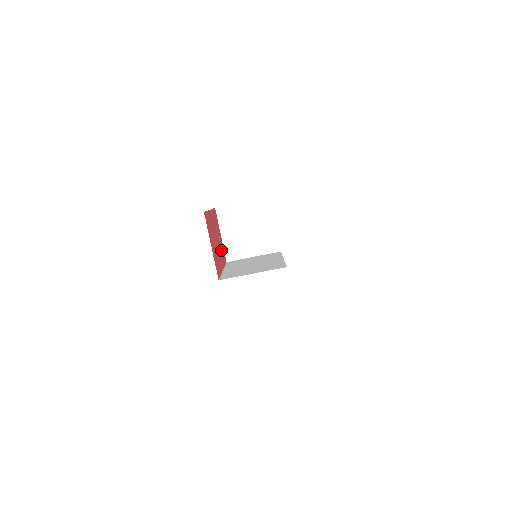
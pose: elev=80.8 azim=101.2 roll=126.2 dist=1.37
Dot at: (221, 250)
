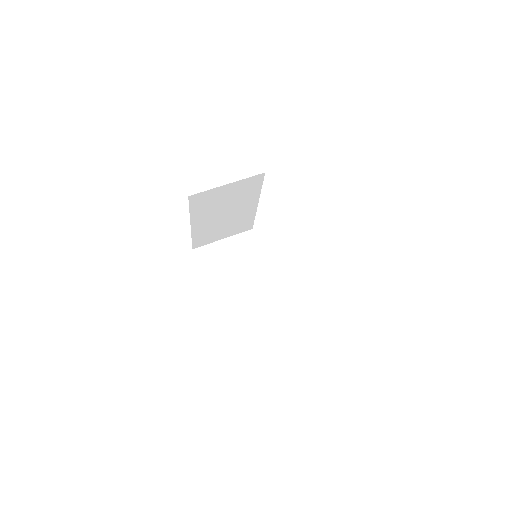
Dot at: occluded
